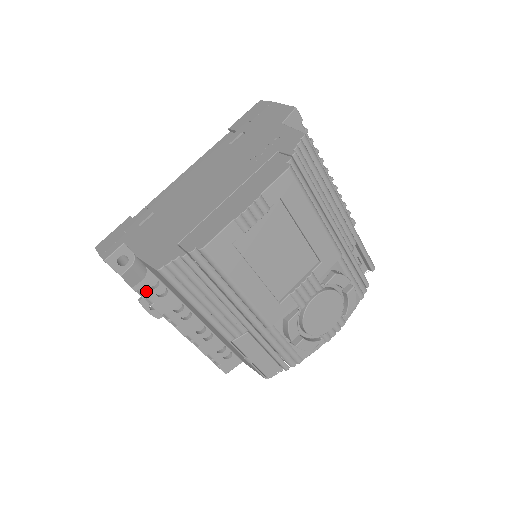
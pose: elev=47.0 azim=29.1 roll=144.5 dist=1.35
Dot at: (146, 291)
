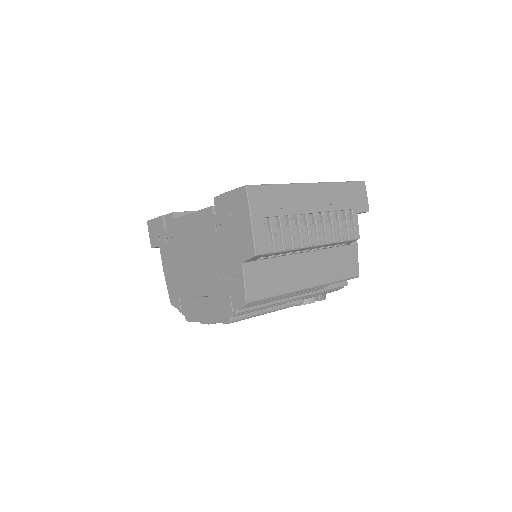
Dot at: occluded
